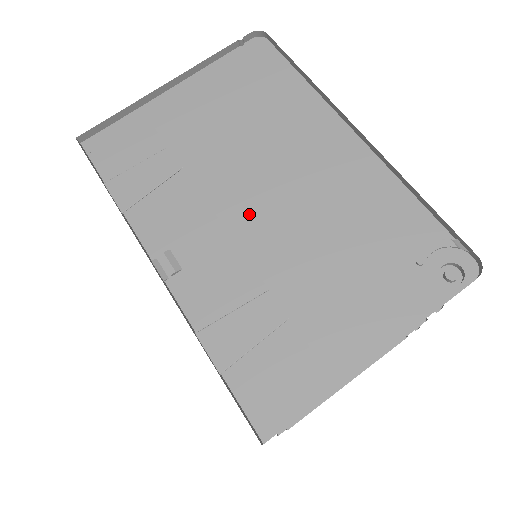
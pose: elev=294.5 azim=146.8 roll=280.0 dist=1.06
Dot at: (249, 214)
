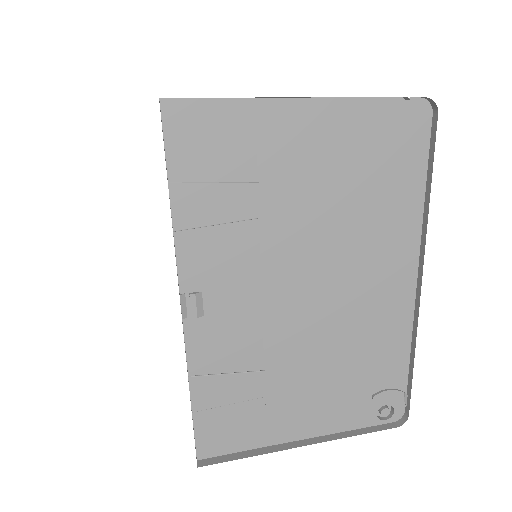
Dot at: (289, 297)
